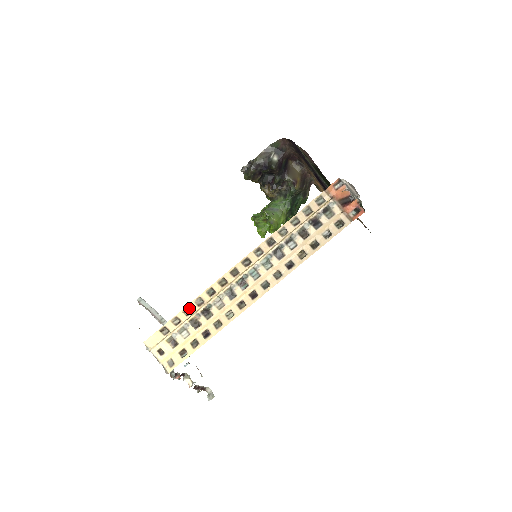
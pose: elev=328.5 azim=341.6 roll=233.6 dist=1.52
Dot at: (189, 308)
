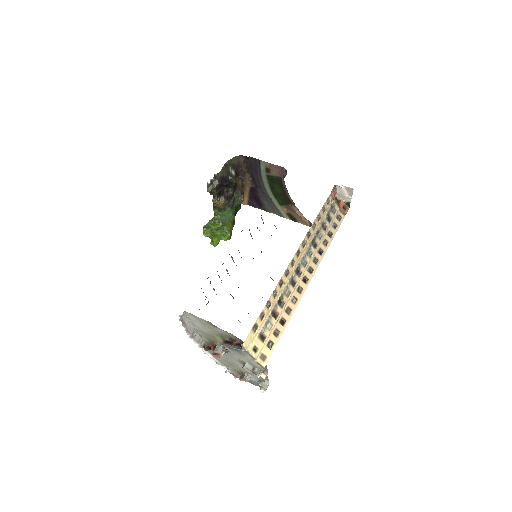
Dot at: (269, 301)
